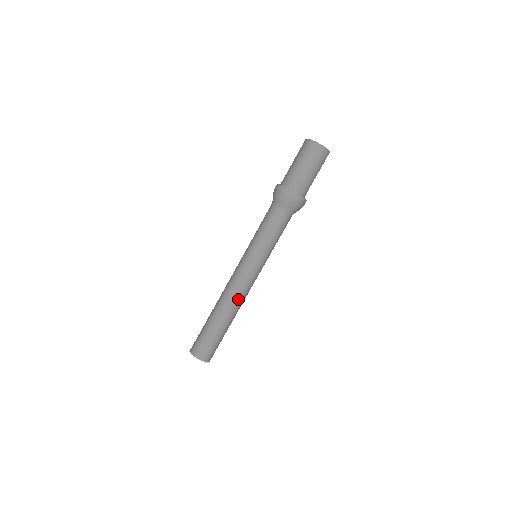
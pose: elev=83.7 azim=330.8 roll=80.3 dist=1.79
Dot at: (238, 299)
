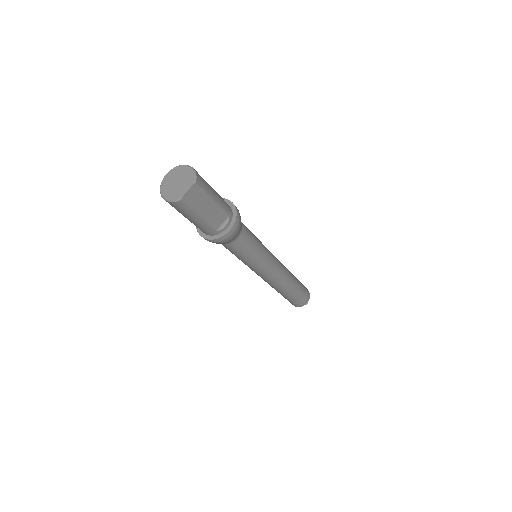
Dot at: (270, 284)
